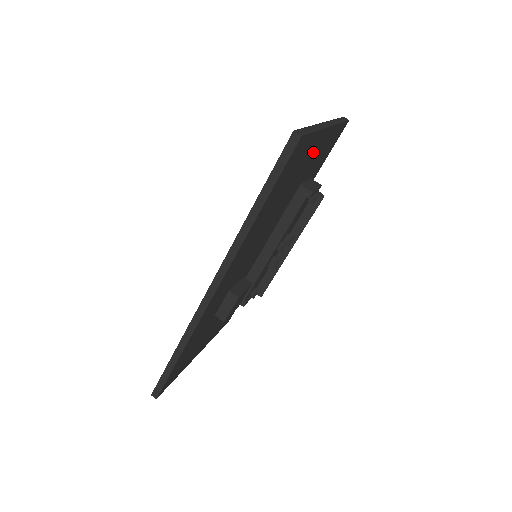
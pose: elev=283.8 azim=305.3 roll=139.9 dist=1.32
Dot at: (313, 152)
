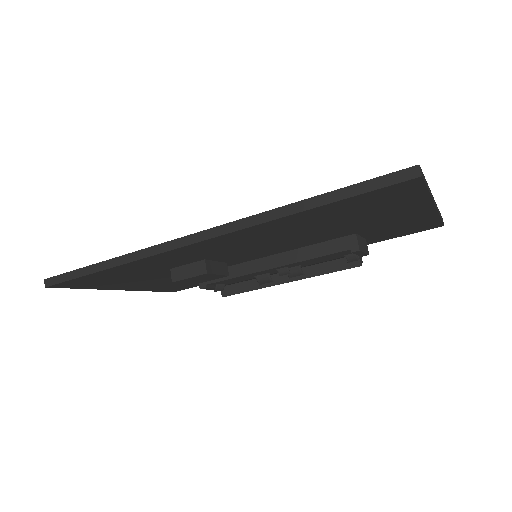
Dot at: (399, 214)
